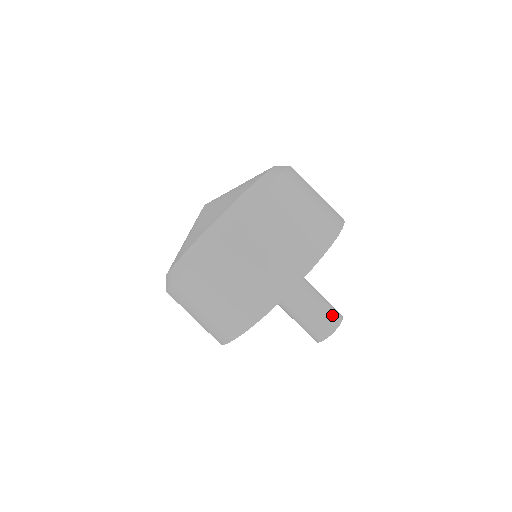
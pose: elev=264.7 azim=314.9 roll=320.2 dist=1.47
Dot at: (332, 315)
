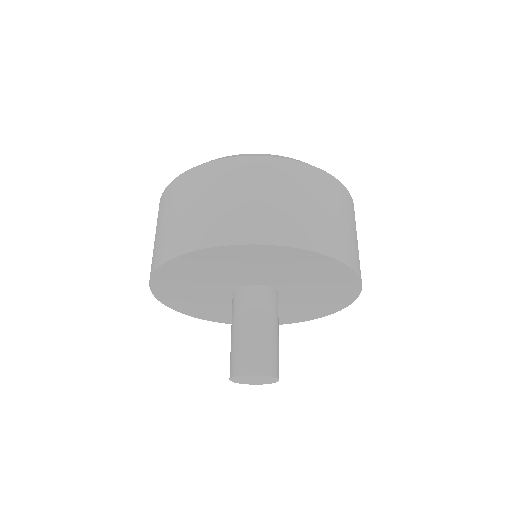
Dot at: (271, 359)
